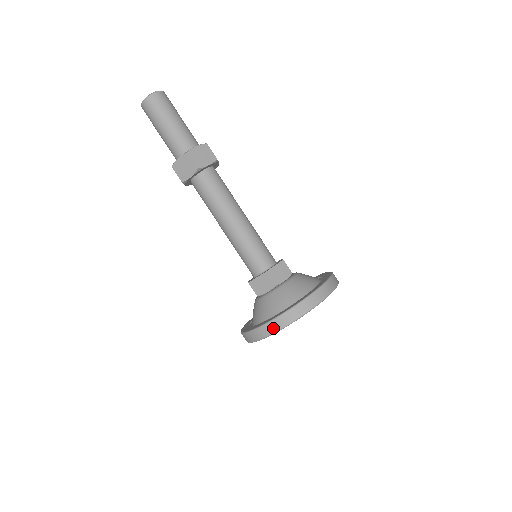
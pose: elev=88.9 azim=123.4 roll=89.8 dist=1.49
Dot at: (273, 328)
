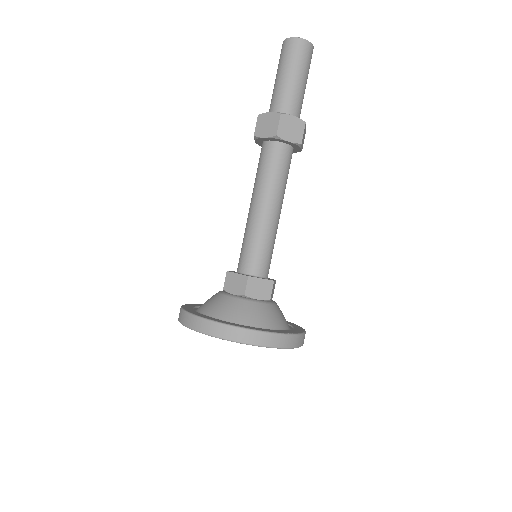
Dot at: (204, 327)
